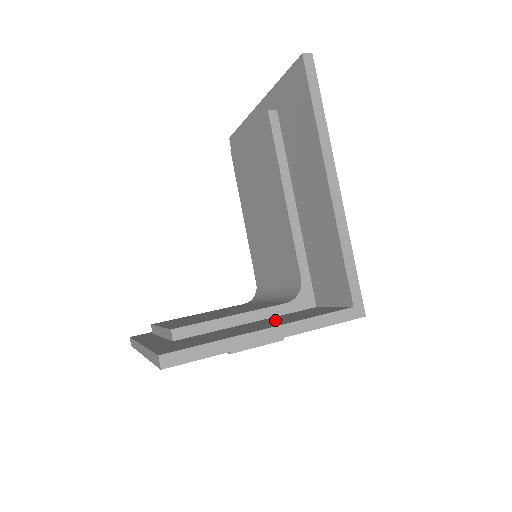
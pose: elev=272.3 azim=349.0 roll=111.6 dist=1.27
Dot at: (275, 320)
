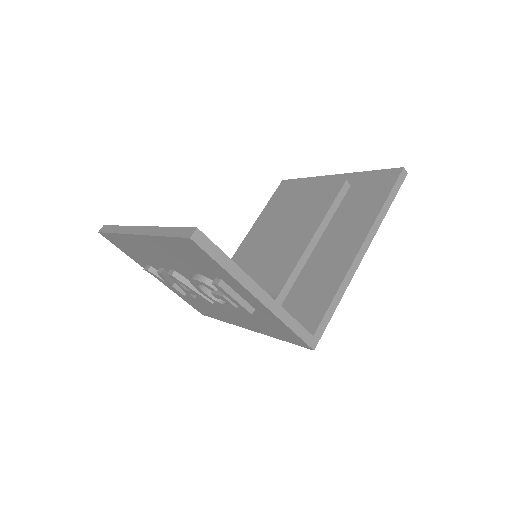
Dot at: occluded
